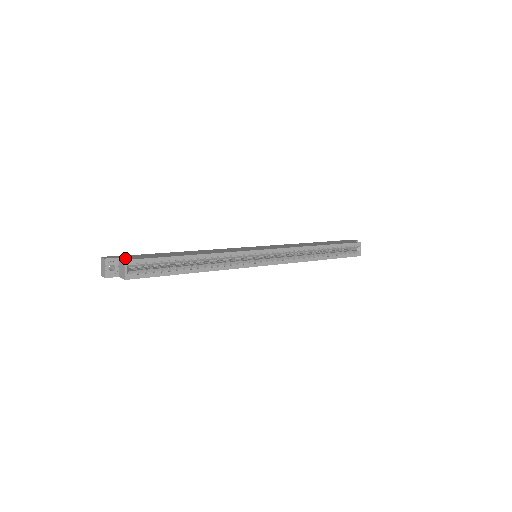
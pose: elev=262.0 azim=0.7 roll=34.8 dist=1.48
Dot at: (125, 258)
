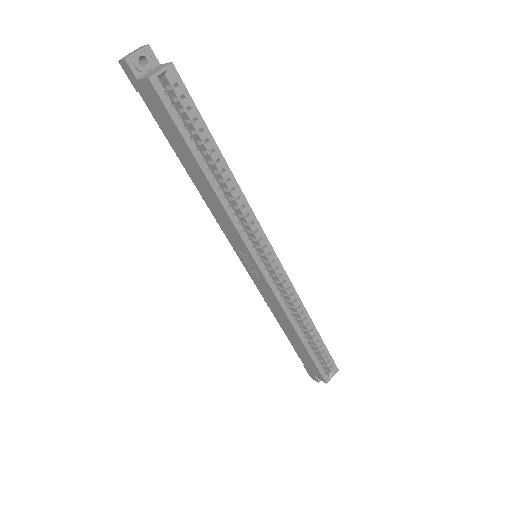
Dot at: occluded
